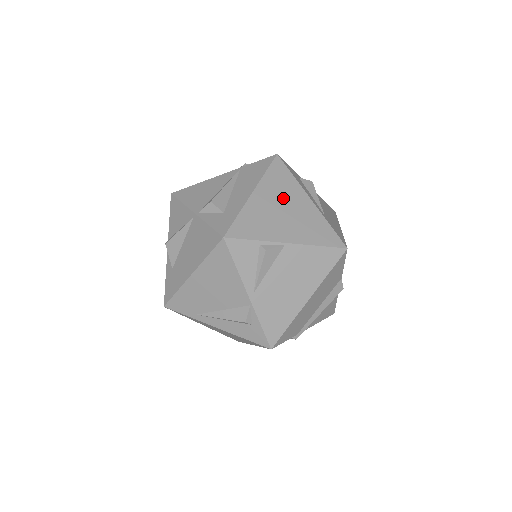
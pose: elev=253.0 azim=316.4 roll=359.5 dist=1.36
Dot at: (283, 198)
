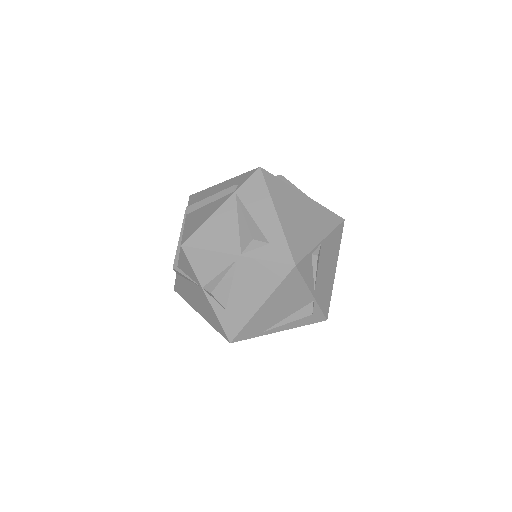
Dot at: (293, 205)
